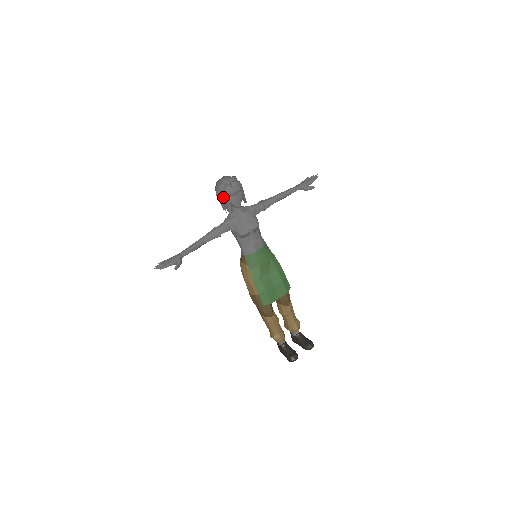
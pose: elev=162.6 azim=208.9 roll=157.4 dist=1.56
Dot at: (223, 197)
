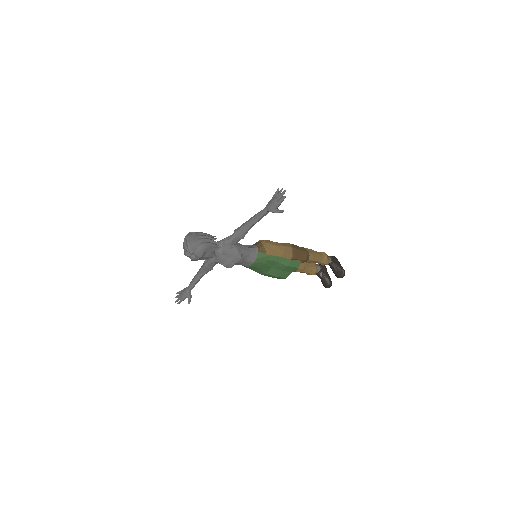
Dot at: occluded
